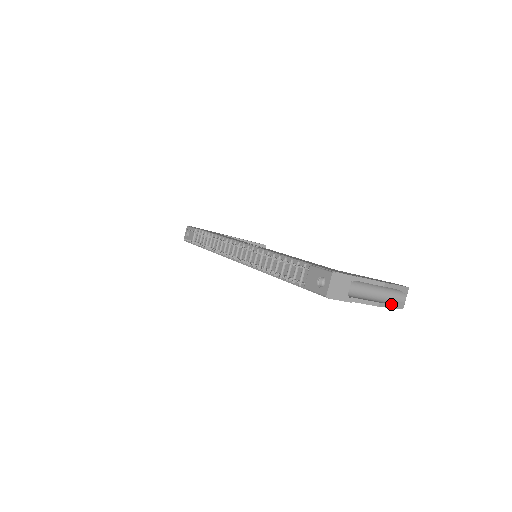
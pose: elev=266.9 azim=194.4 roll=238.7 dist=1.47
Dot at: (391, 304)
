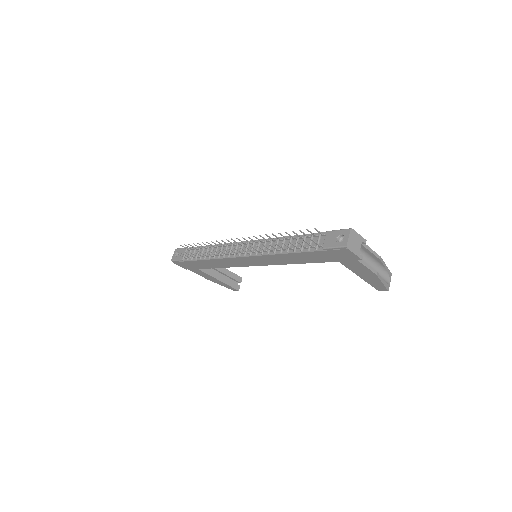
Dot at: (383, 280)
